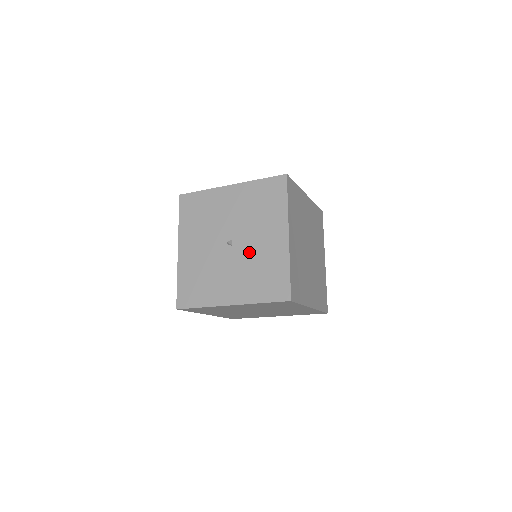
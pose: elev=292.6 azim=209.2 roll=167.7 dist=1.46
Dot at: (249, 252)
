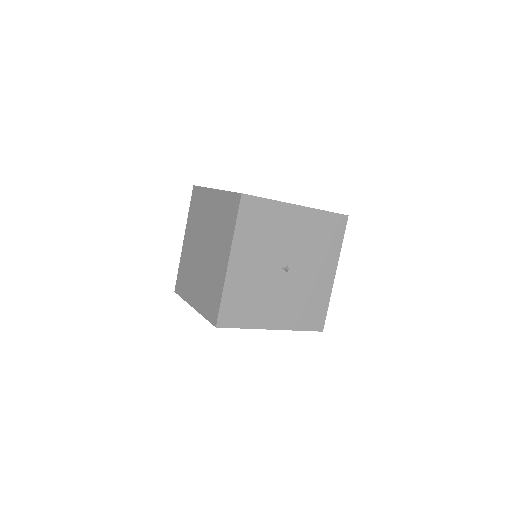
Dot at: (301, 282)
